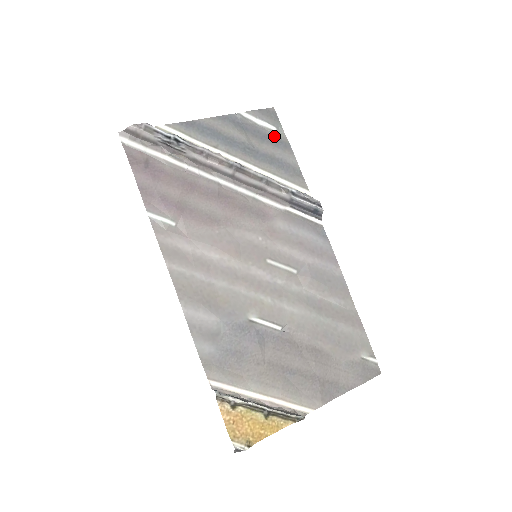
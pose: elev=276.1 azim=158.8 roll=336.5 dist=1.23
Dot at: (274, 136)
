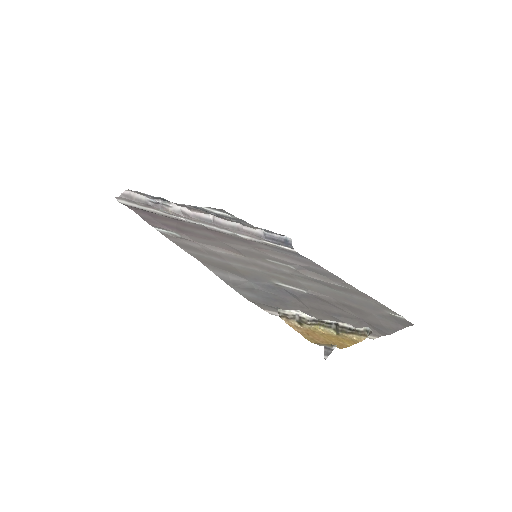
Dot at: (231, 218)
